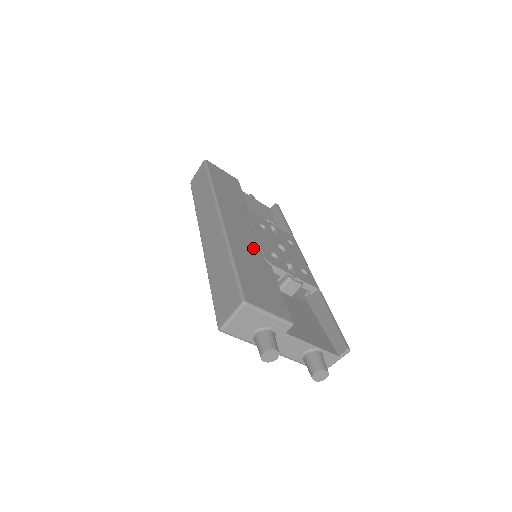
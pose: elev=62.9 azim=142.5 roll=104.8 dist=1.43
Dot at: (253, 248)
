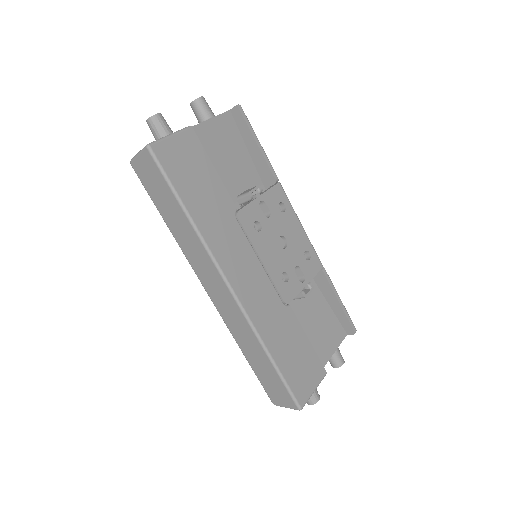
Dot at: (272, 304)
